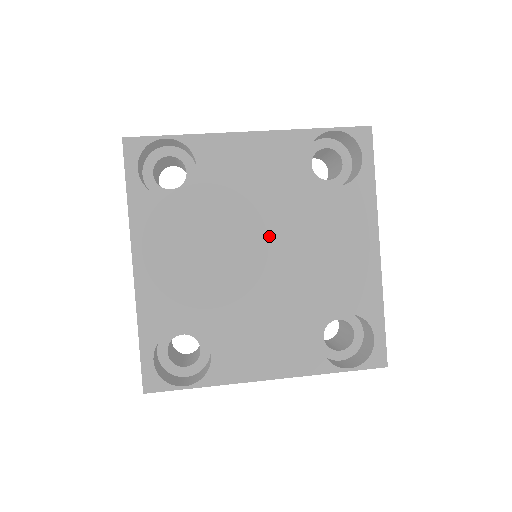
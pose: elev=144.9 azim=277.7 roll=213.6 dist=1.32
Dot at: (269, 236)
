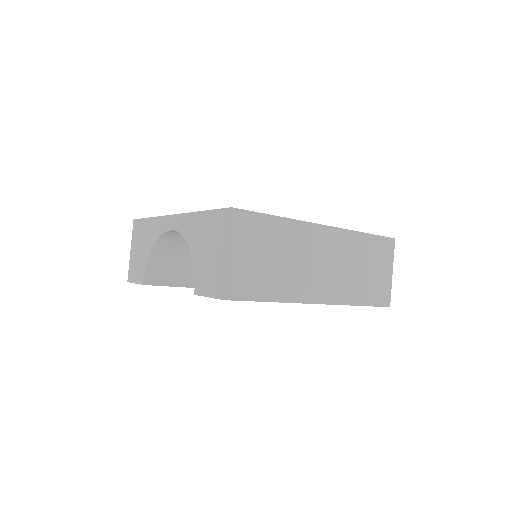
Dot at: occluded
